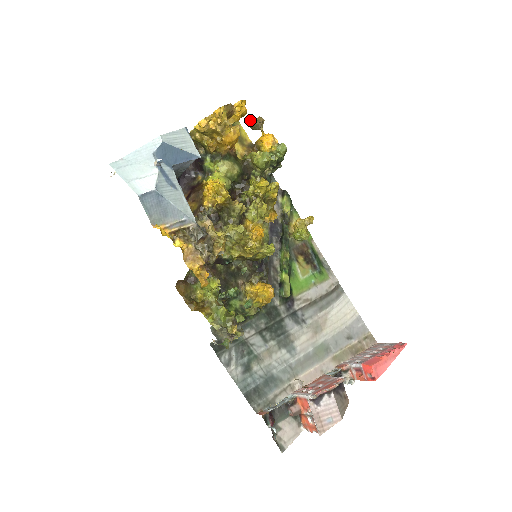
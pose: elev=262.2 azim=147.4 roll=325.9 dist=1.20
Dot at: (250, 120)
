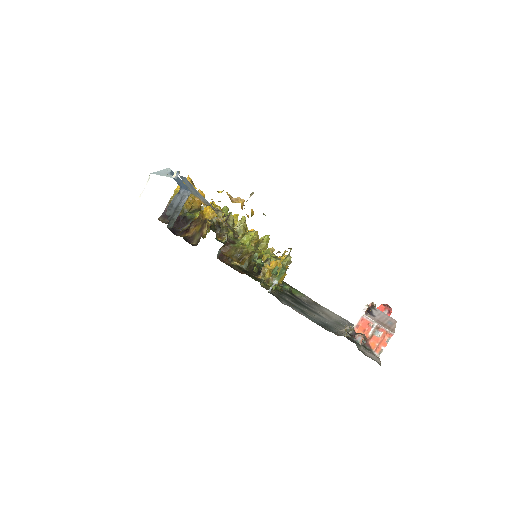
Dot at: occluded
